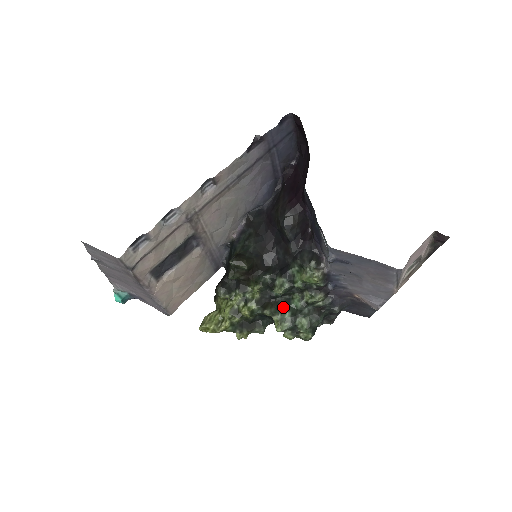
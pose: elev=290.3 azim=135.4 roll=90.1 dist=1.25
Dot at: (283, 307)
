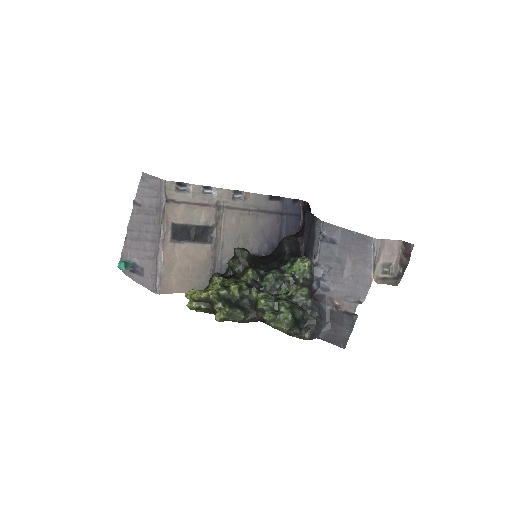
Dot at: occluded
